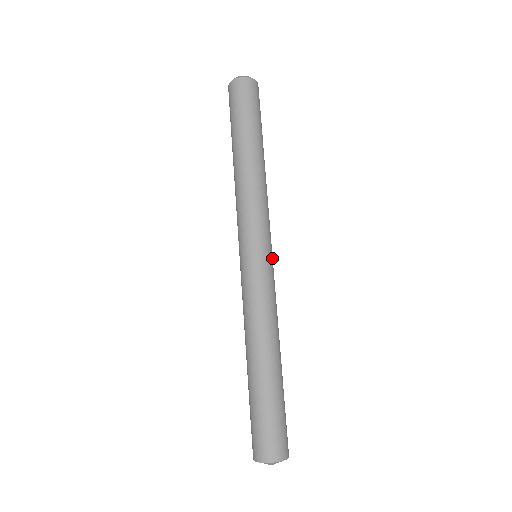
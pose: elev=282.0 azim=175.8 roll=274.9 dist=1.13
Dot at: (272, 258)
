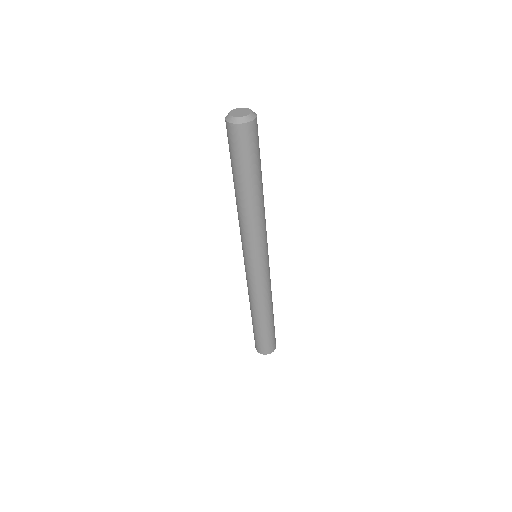
Dot at: (268, 255)
